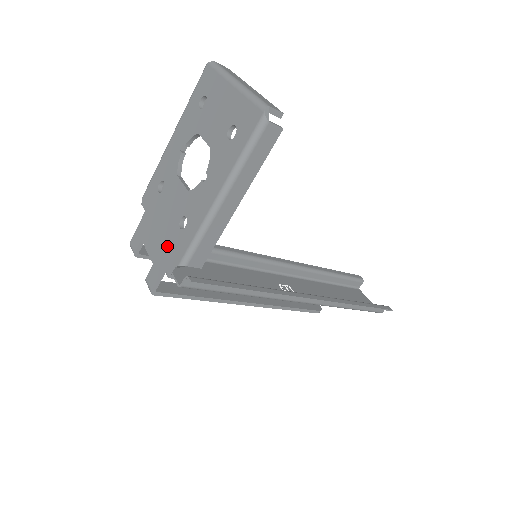
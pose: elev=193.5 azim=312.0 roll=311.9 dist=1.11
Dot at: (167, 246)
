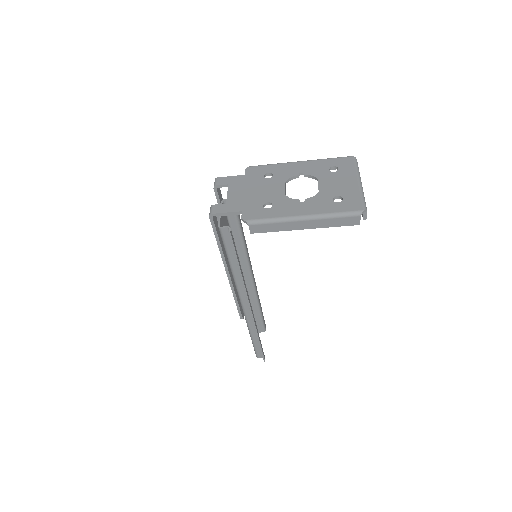
Dot at: (246, 205)
